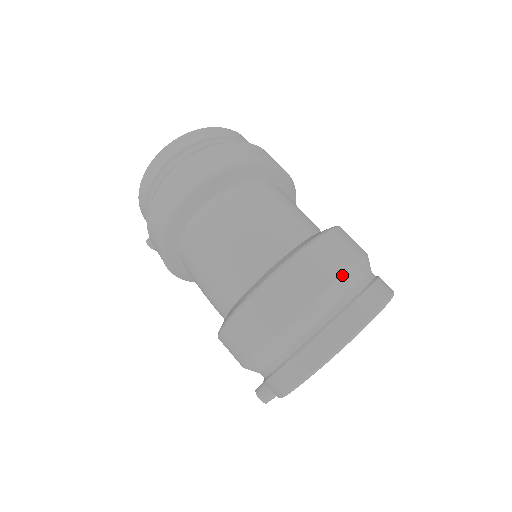
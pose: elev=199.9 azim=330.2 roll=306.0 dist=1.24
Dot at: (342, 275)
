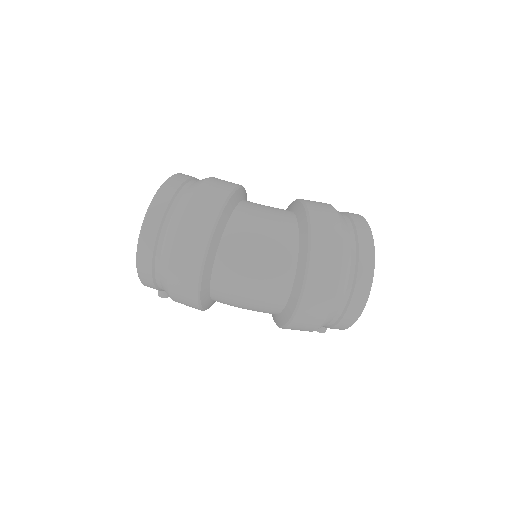
Dot at: (343, 248)
